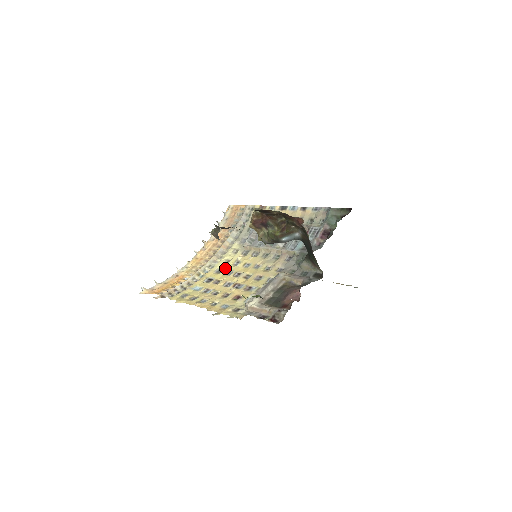
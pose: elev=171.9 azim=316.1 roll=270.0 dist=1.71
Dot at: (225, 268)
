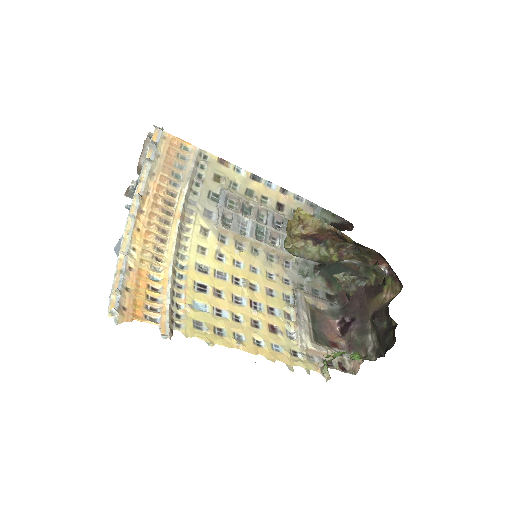
Dot at: (211, 265)
